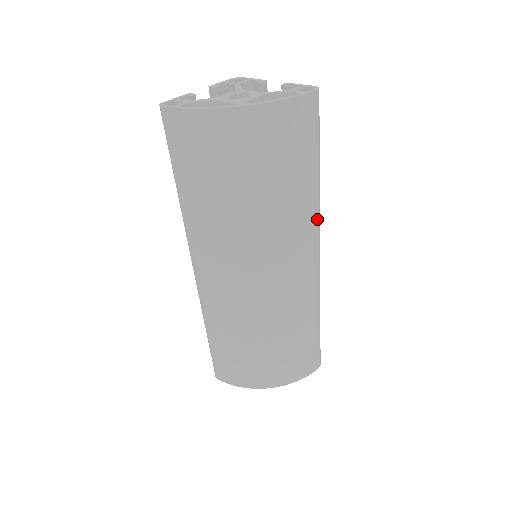
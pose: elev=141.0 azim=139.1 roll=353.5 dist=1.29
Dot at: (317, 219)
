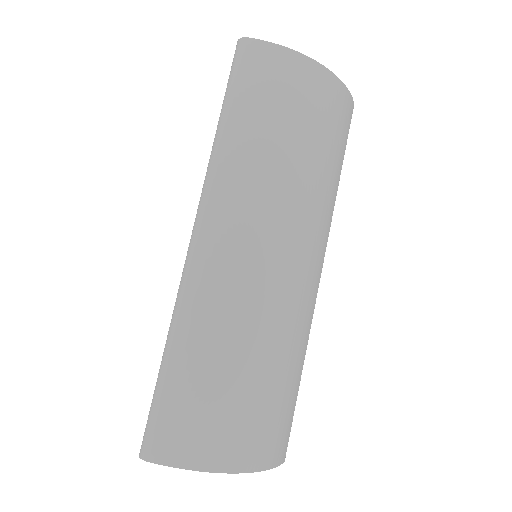
Dot at: (330, 224)
